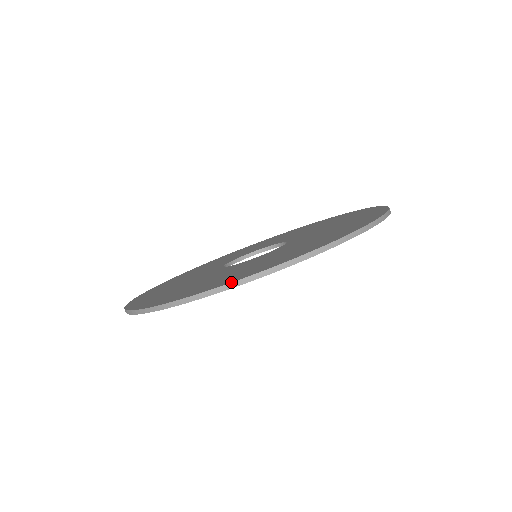
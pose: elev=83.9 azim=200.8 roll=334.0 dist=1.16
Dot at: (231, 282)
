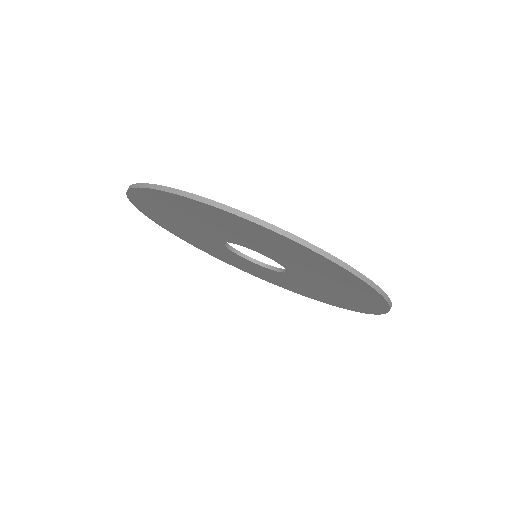
Dot at: occluded
